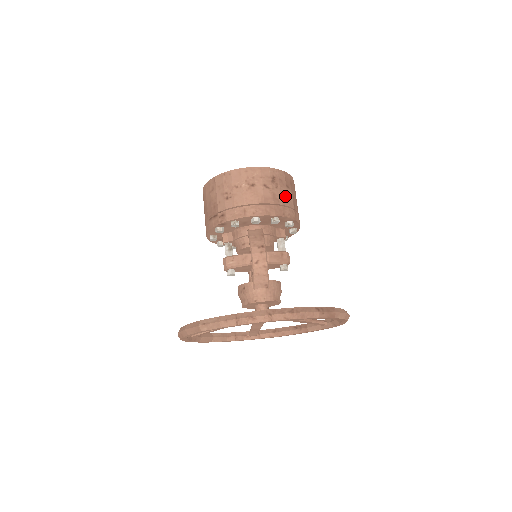
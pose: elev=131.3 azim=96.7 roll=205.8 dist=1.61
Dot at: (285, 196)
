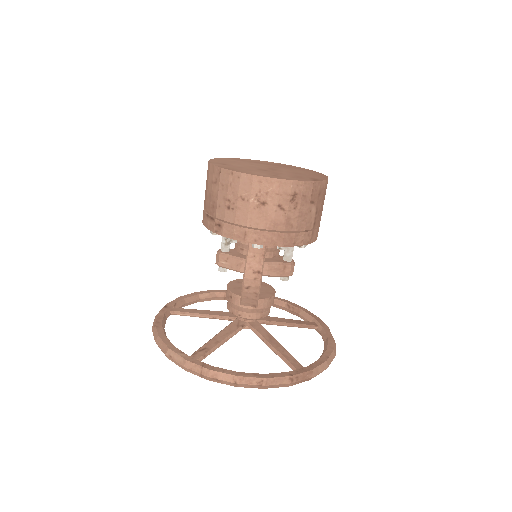
Dot at: (304, 217)
